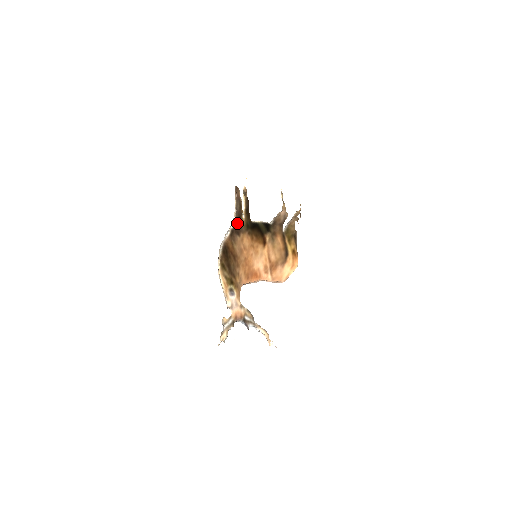
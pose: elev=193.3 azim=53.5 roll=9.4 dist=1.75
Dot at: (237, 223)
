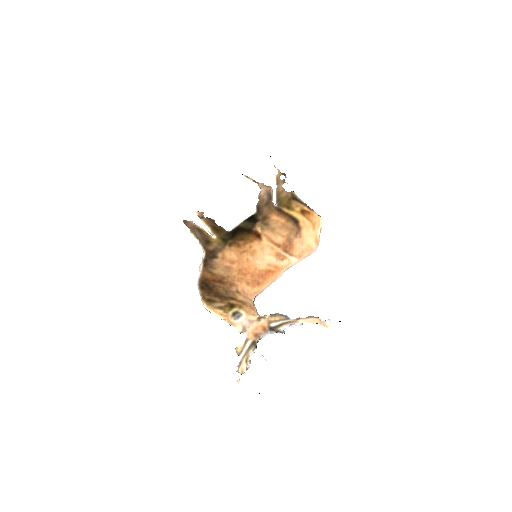
Dot at: (207, 249)
